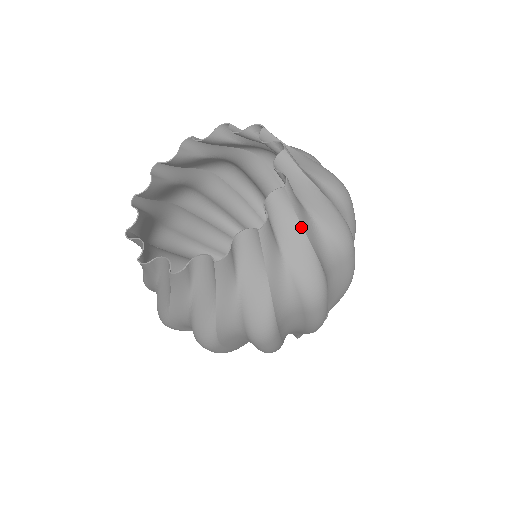
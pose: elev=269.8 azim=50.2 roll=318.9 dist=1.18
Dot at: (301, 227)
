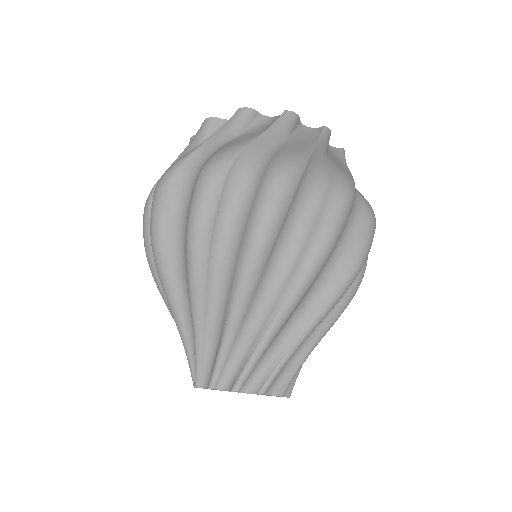
Dot at: (315, 144)
